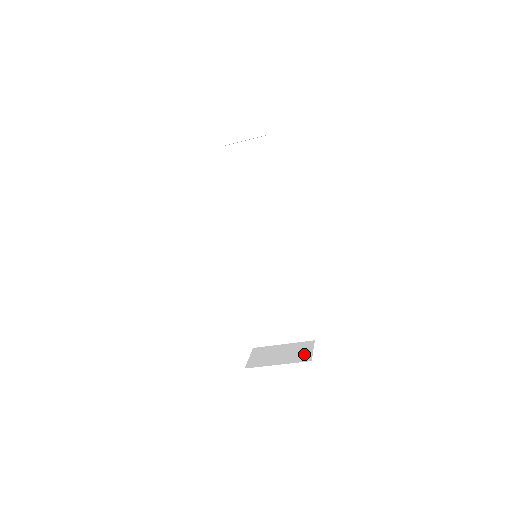
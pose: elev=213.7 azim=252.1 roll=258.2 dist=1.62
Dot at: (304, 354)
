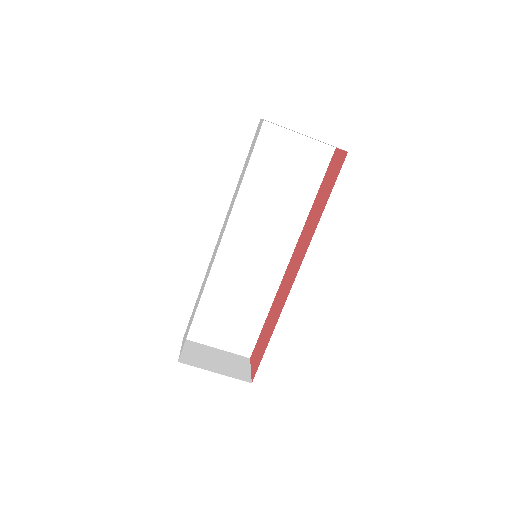
Dot at: (242, 371)
